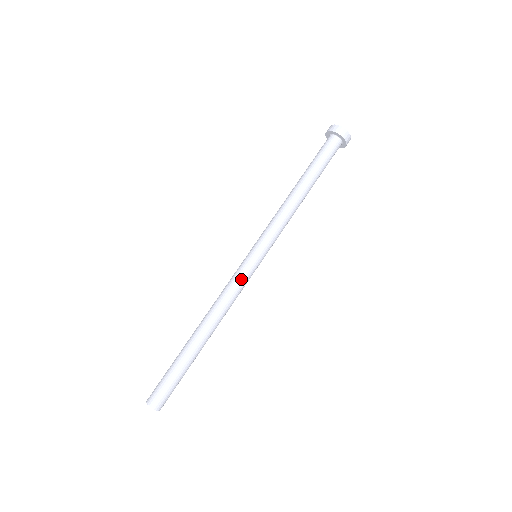
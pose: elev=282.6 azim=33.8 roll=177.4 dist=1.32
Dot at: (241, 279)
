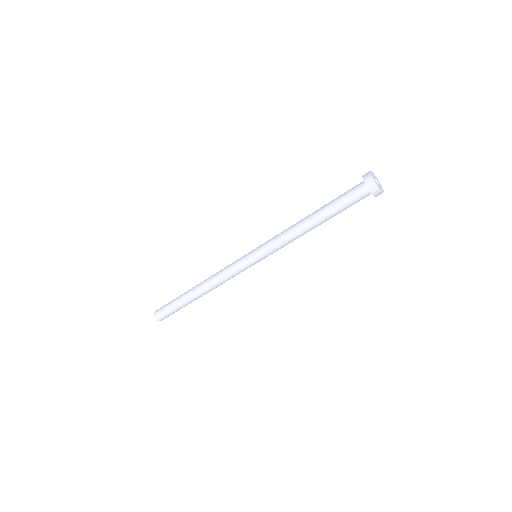
Dot at: (235, 268)
